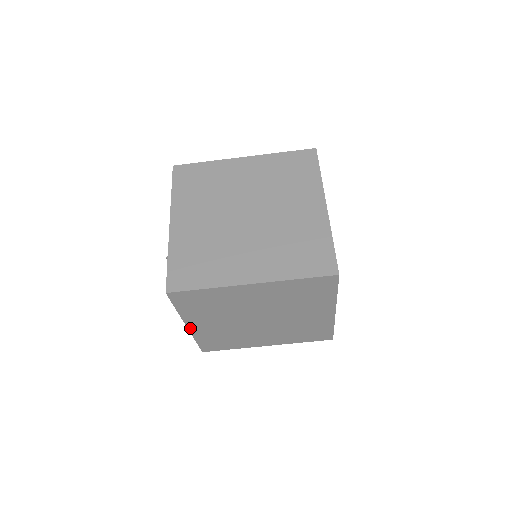
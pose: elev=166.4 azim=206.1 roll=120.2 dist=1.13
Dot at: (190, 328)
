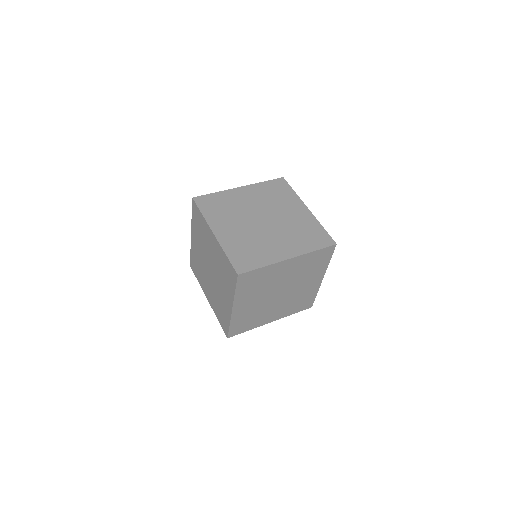
Dot at: (192, 238)
